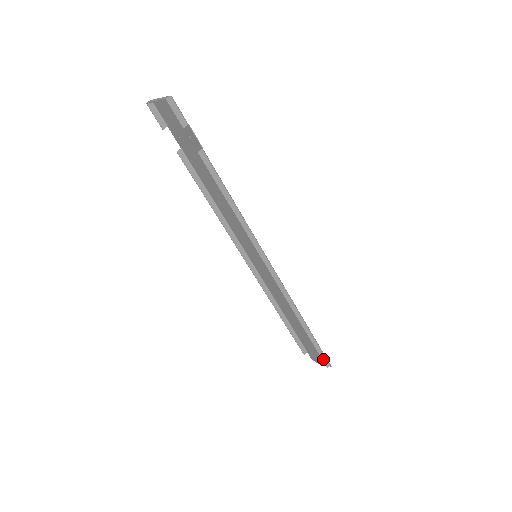
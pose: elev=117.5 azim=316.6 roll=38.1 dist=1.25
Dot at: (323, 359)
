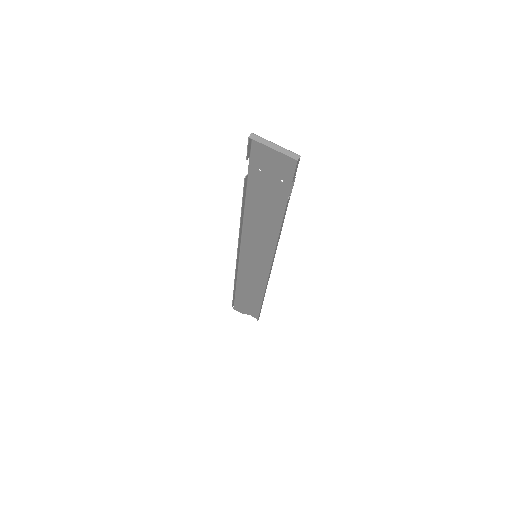
Dot at: (258, 317)
